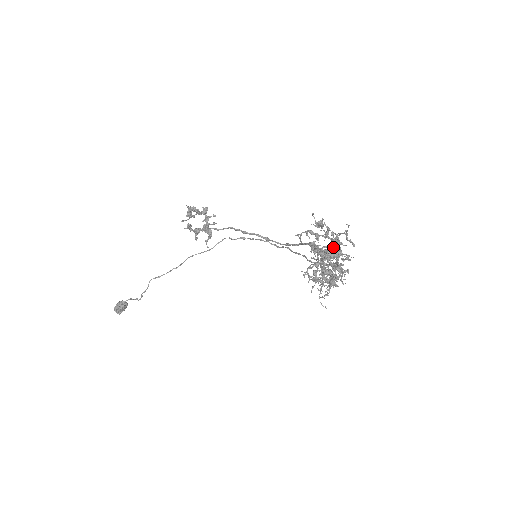
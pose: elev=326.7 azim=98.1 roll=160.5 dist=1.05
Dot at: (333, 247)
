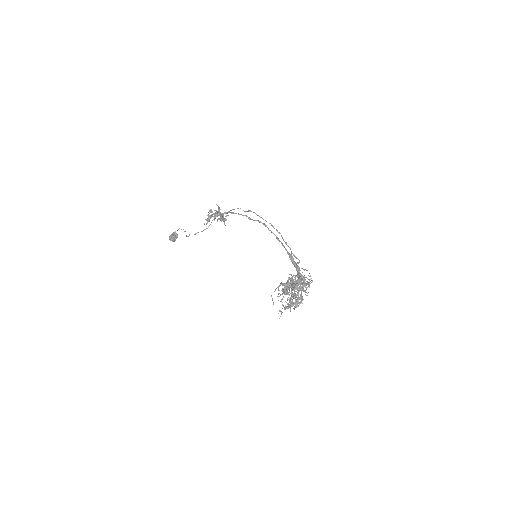
Dot at: occluded
